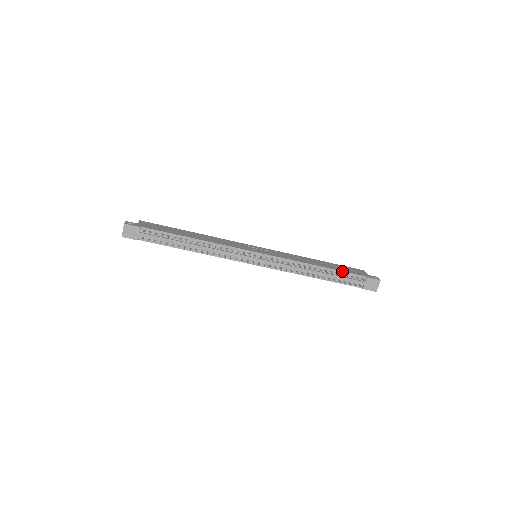
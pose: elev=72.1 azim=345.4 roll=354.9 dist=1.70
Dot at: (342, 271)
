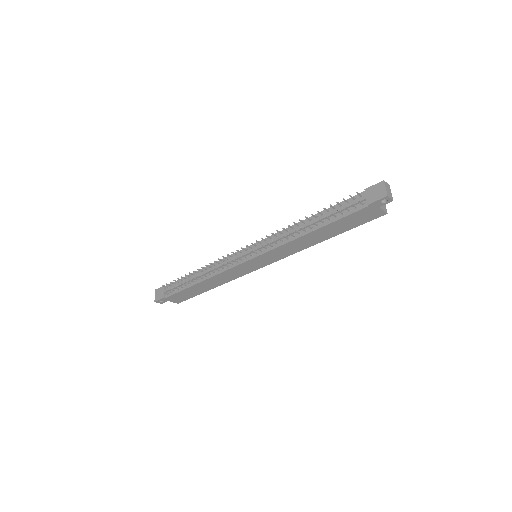
Dot at: (334, 205)
